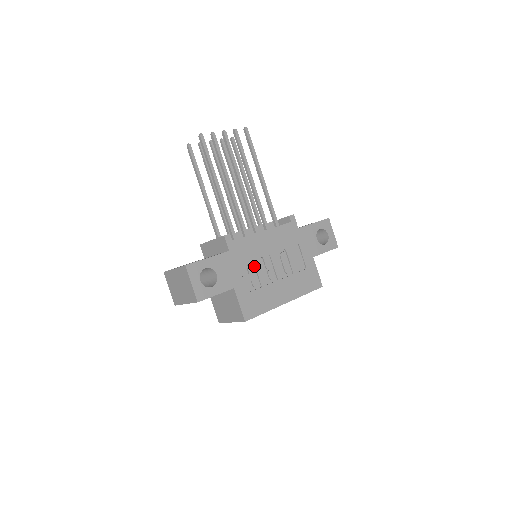
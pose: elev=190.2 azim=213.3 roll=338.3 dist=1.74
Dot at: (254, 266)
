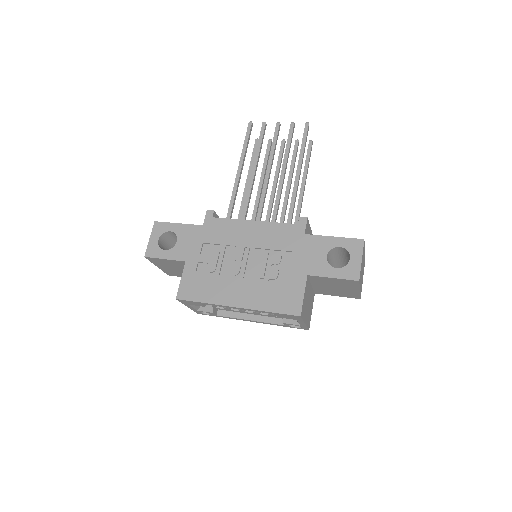
Dot at: (222, 251)
